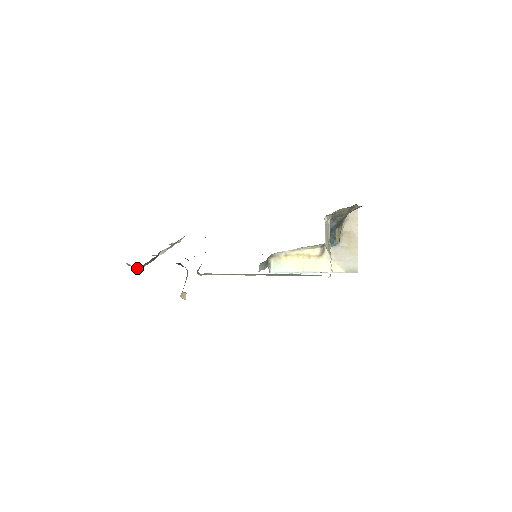
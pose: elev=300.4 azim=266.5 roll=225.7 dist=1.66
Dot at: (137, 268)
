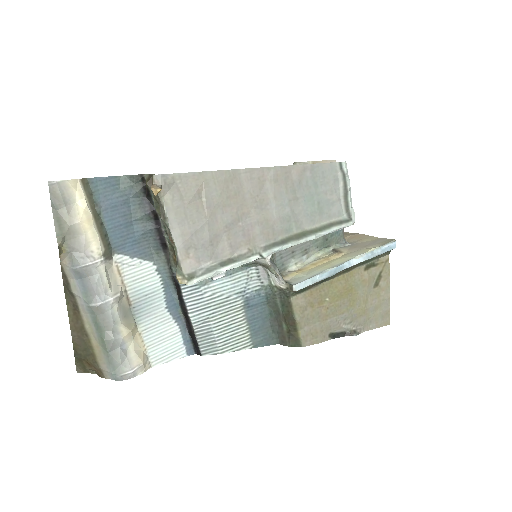
Dot at: (76, 221)
